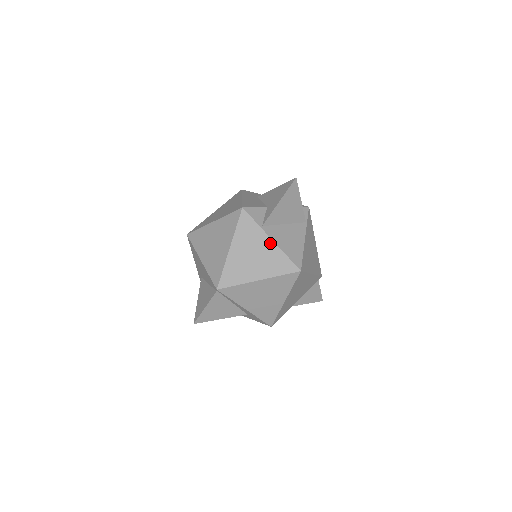
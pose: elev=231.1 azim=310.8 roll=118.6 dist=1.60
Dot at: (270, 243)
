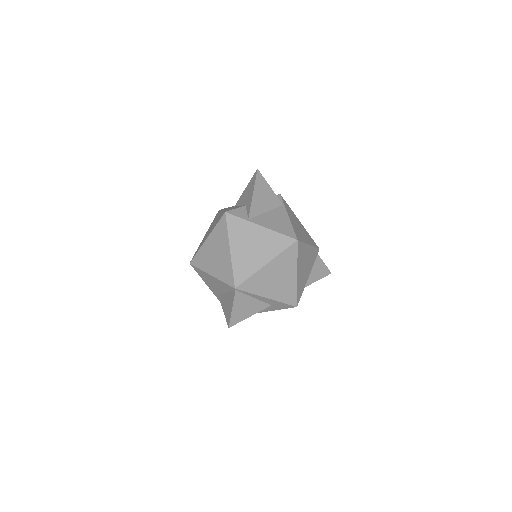
Dot at: (261, 229)
